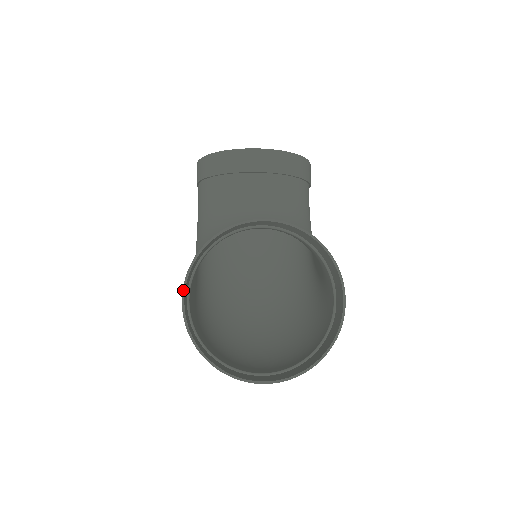
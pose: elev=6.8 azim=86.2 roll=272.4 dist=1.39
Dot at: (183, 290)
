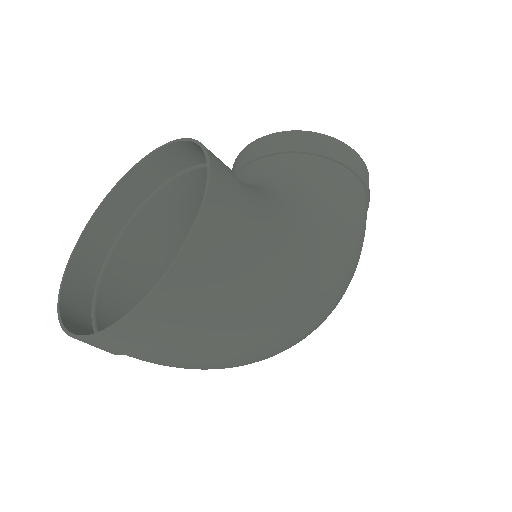
Dot at: (74, 248)
